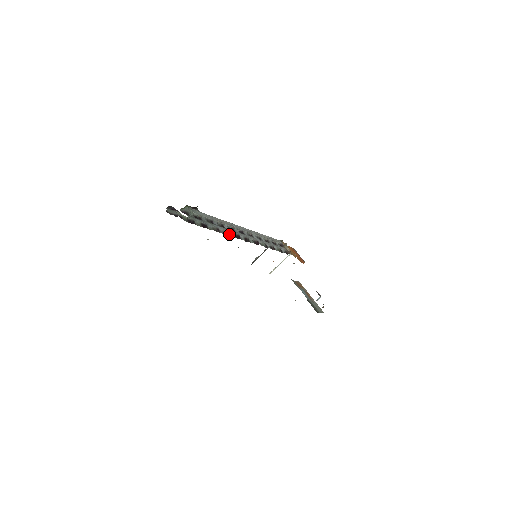
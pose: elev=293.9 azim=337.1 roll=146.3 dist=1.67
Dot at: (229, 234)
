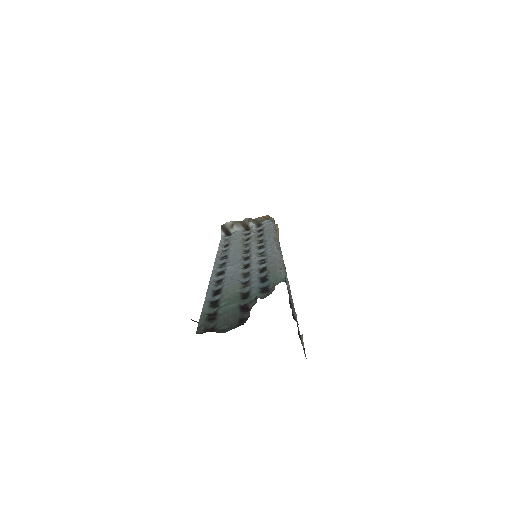
Dot at: occluded
